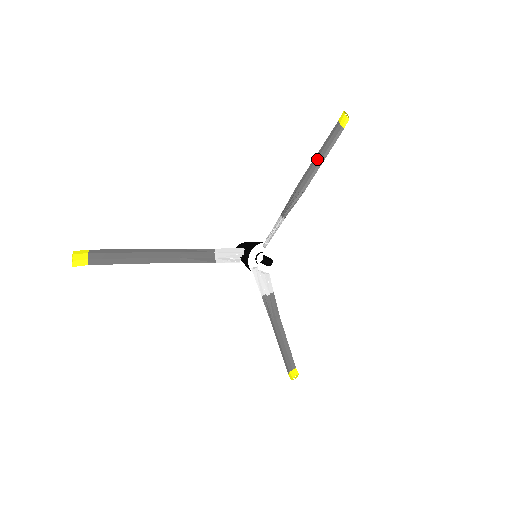
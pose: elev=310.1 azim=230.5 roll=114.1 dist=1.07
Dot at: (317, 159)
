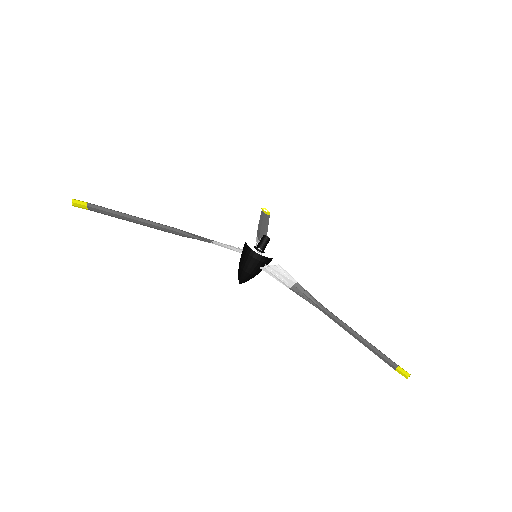
Dot at: (262, 223)
